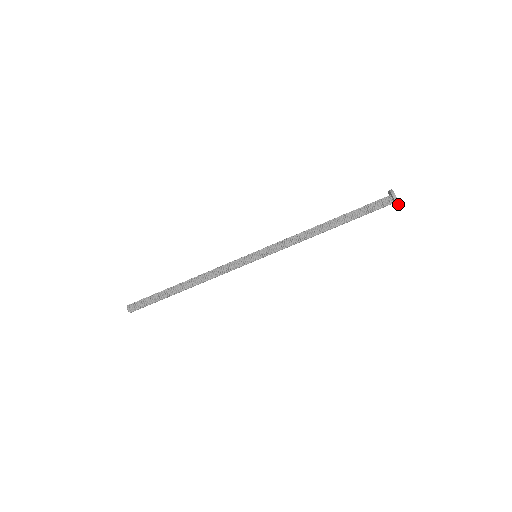
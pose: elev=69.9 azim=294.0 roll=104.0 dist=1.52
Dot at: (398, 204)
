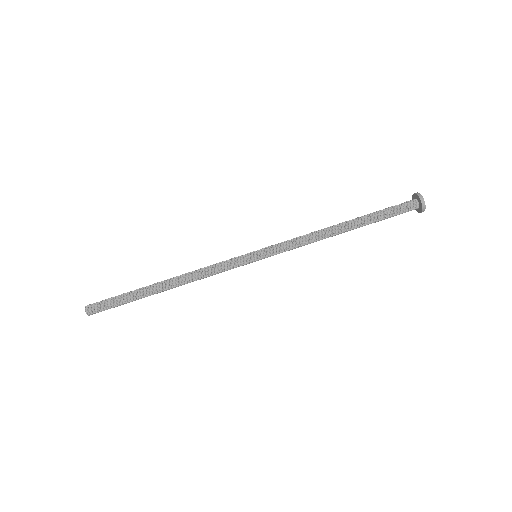
Dot at: occluded
